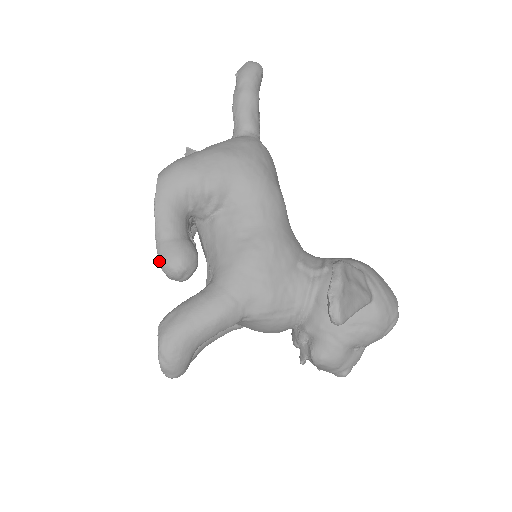
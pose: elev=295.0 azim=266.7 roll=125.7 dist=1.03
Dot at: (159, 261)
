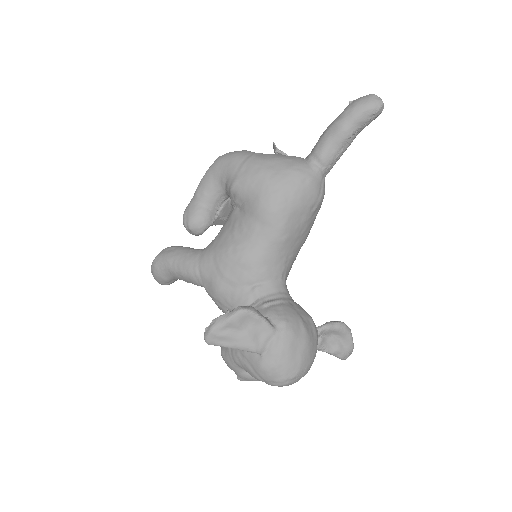
Dot at: (184, 212)
